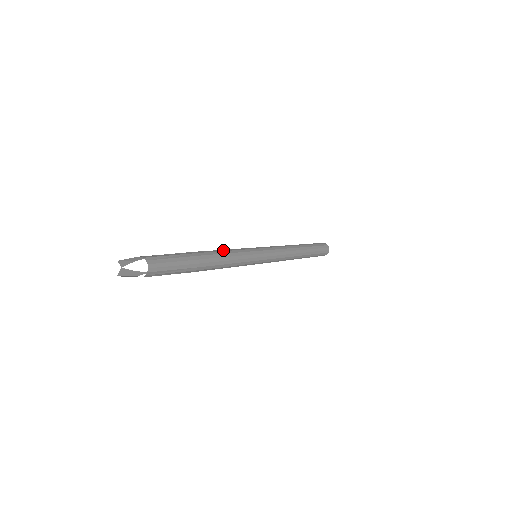
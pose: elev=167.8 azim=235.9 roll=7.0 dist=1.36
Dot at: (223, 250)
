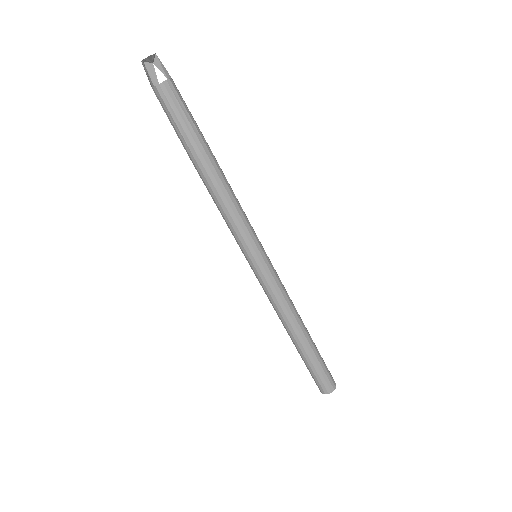
Dot at: (234, 194)
